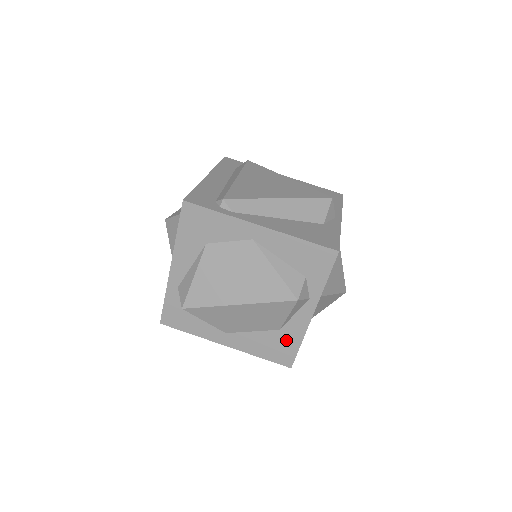
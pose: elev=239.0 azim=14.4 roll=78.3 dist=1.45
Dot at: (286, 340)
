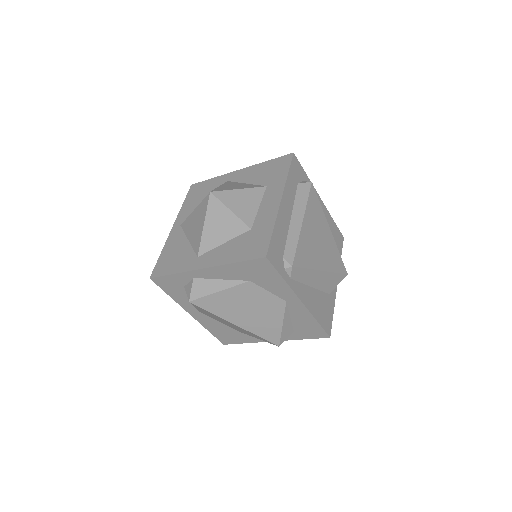
Dot at: (239, 337)
